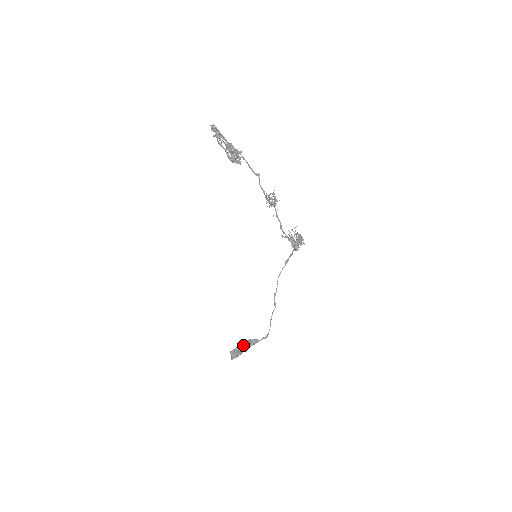
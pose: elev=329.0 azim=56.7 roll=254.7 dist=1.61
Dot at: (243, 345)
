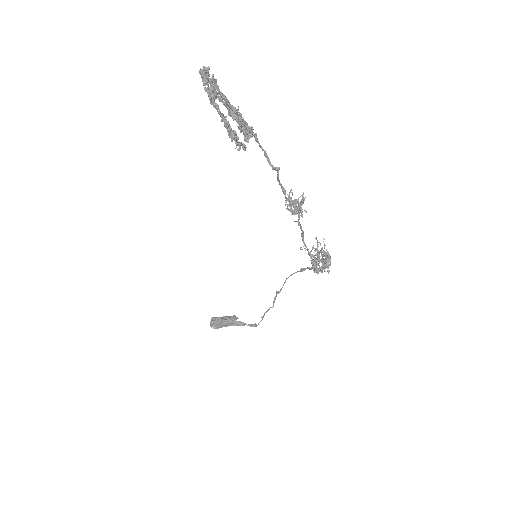
Dot at: (226, 321)
